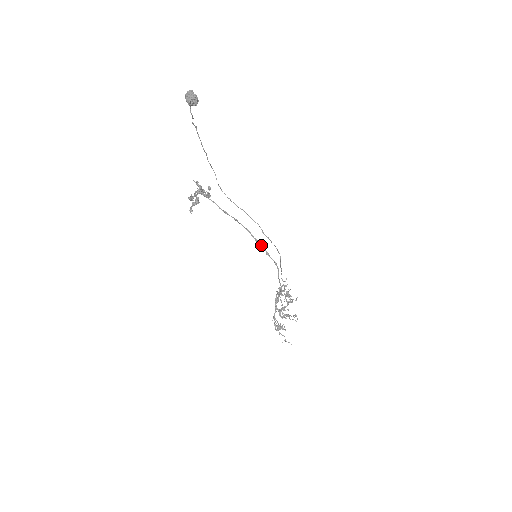
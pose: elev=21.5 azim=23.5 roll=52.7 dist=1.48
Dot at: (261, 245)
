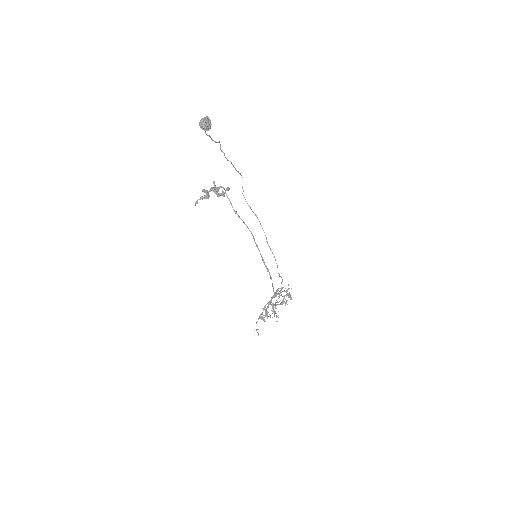
Dot at: (259, 251)
